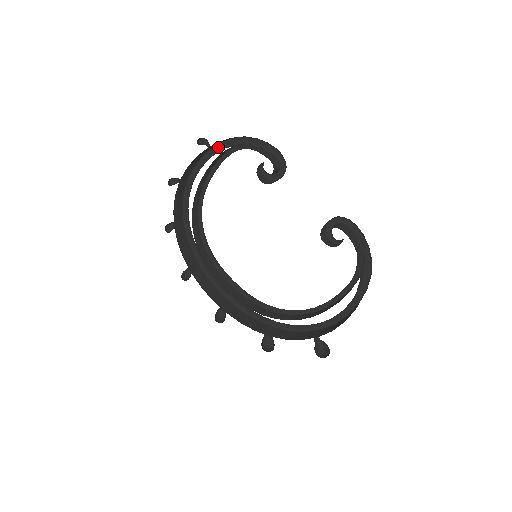
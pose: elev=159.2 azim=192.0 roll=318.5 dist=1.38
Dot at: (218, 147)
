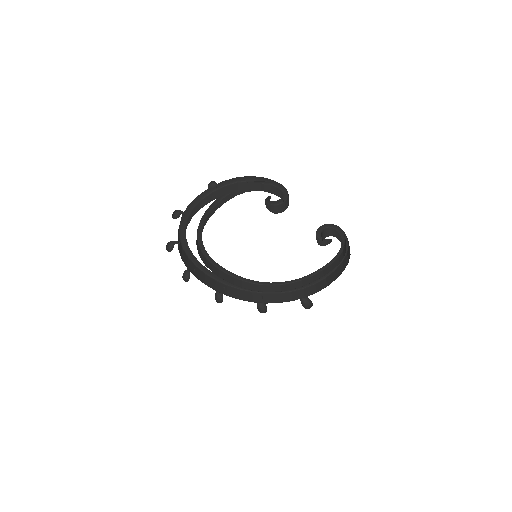
Dot at: (222, 183)
